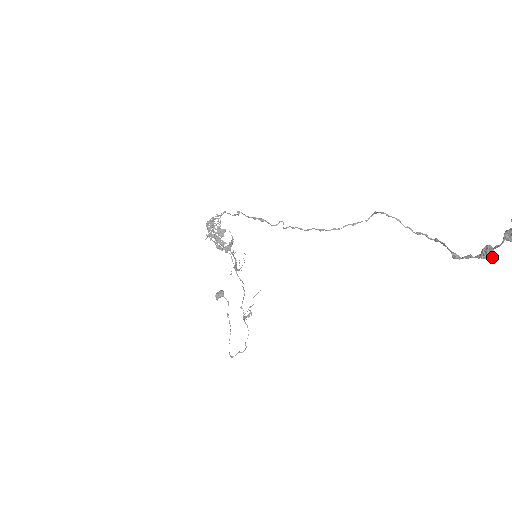
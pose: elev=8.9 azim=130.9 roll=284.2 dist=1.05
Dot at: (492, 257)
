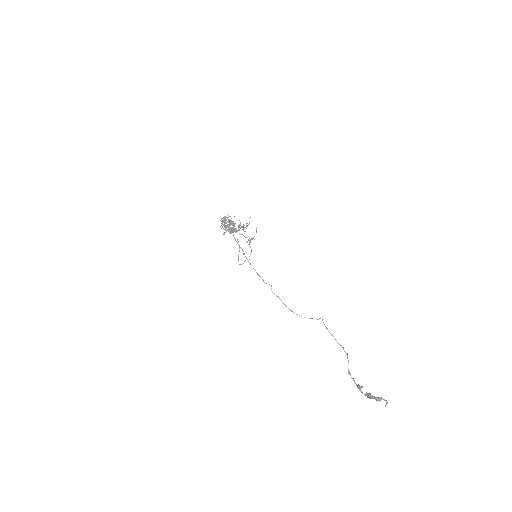
Dot at: occluded
